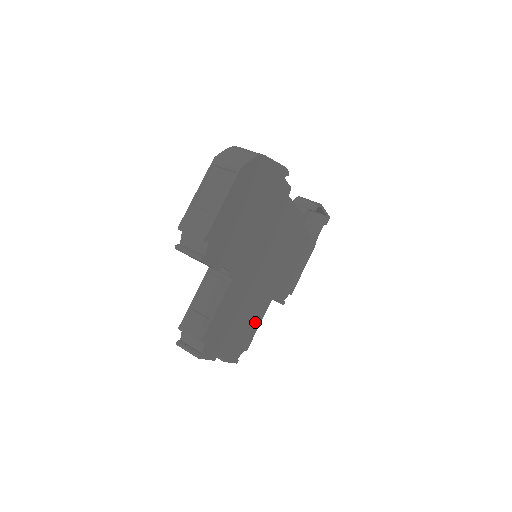
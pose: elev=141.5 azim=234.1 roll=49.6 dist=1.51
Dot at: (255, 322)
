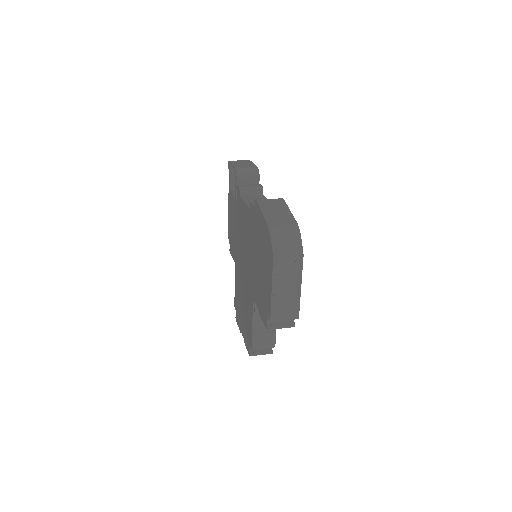
Dot at: occluded
